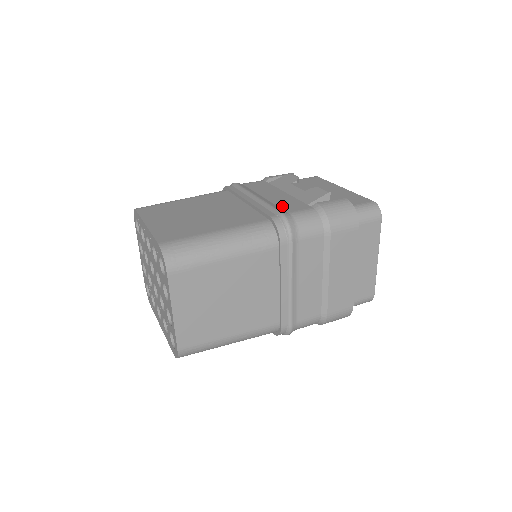
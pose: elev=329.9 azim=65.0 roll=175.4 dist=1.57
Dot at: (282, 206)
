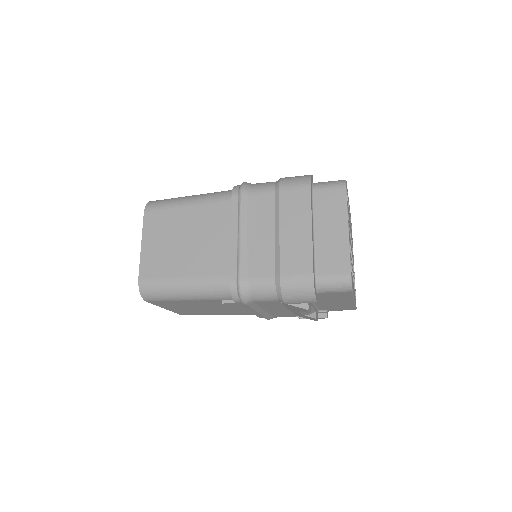
Dot at: occluded
